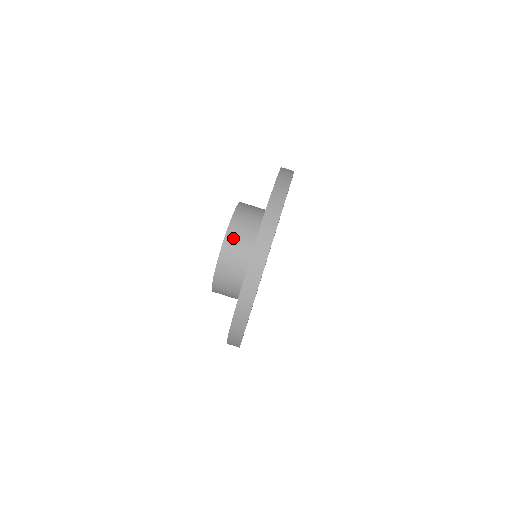
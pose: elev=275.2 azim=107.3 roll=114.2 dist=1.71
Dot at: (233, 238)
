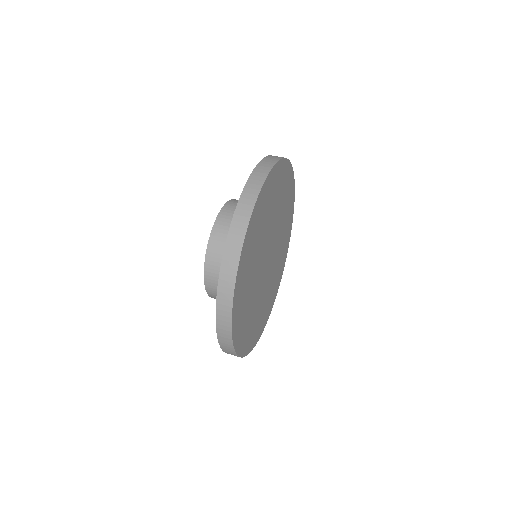
Dot at: occluded
